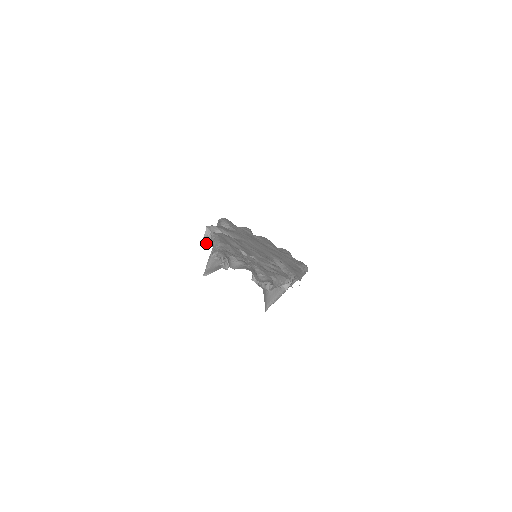
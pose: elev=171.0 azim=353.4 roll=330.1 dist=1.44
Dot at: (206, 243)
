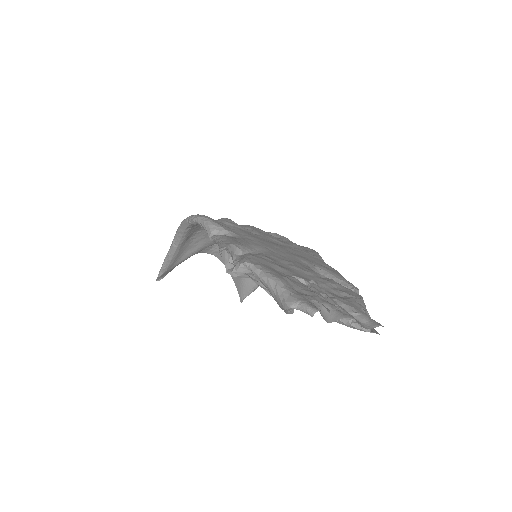
Dot at: (234, 276)
